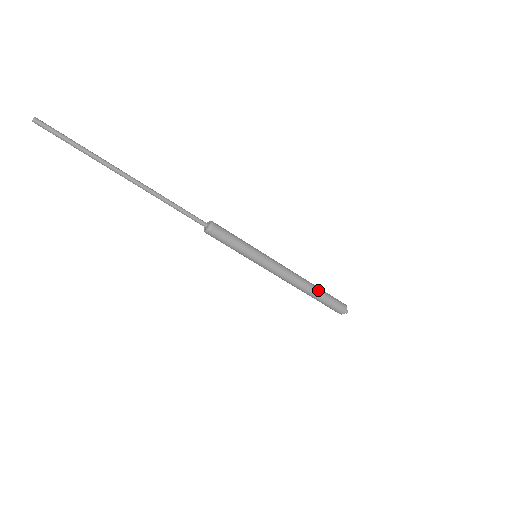
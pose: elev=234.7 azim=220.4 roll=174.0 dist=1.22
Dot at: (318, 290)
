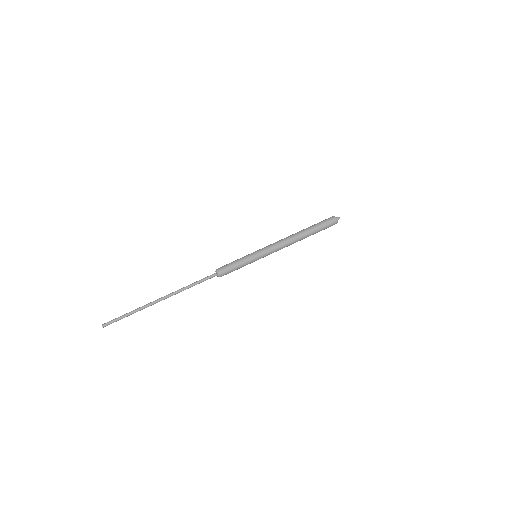
Dot at: (308, 231)
